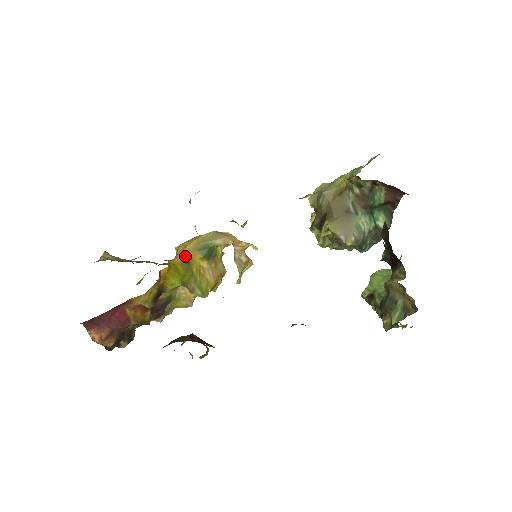
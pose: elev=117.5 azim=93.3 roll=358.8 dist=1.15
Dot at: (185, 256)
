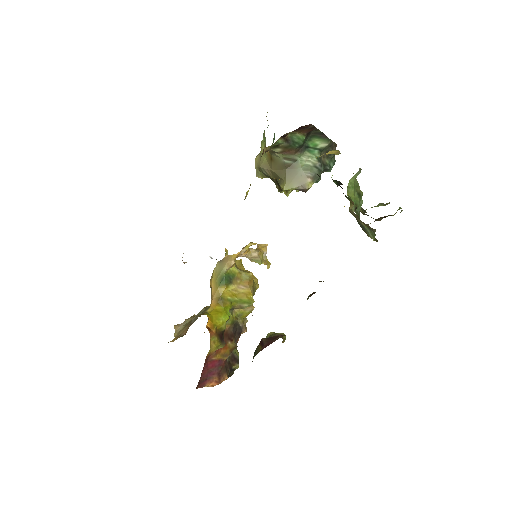
Dot at: (215, 296)
